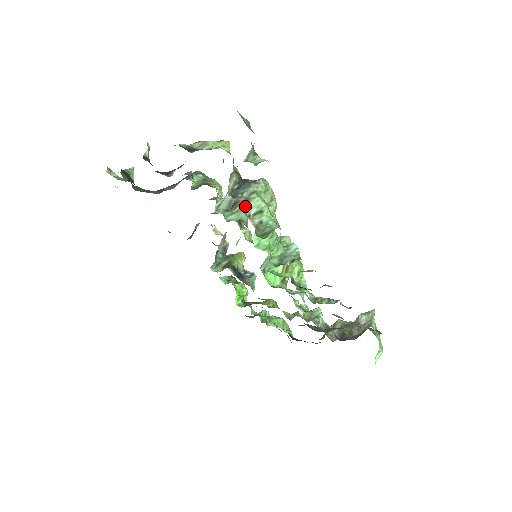
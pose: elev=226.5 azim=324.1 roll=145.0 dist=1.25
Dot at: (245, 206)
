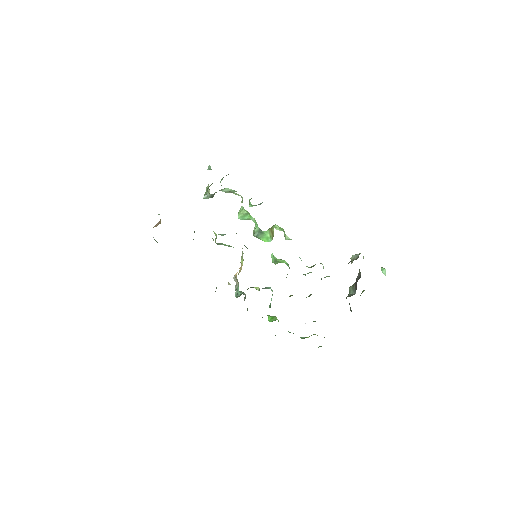
Dot at: (220, 190)
